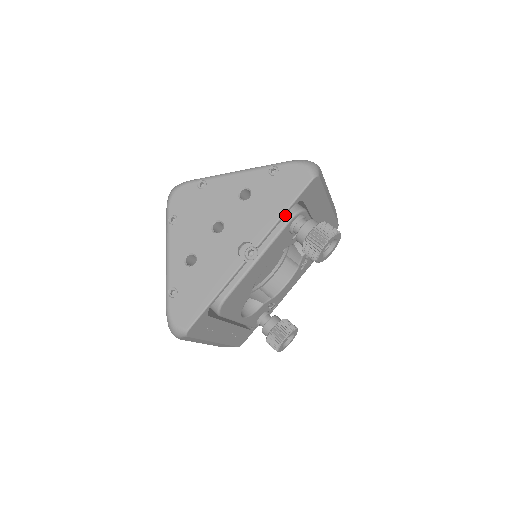
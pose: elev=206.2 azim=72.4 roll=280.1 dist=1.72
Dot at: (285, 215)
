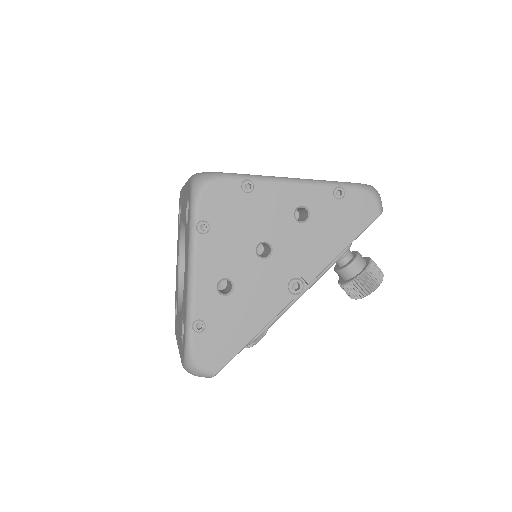
Dot at: (342, 250)
